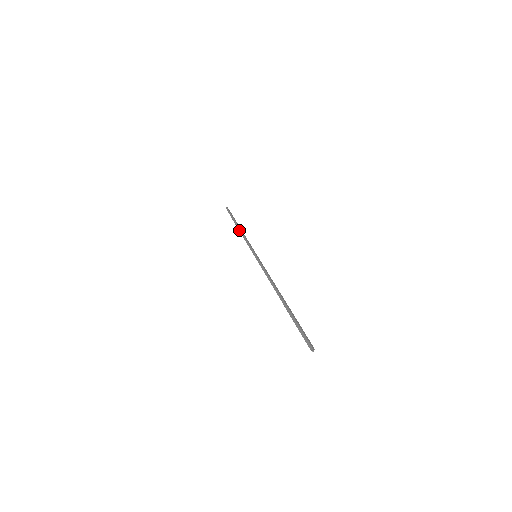
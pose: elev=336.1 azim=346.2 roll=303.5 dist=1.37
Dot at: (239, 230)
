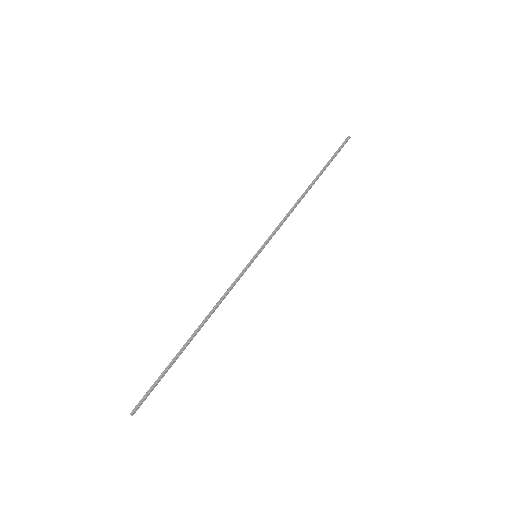
Dot at: (301, 197)
